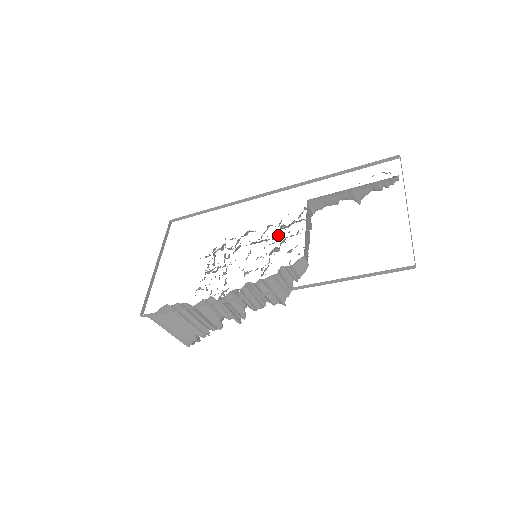
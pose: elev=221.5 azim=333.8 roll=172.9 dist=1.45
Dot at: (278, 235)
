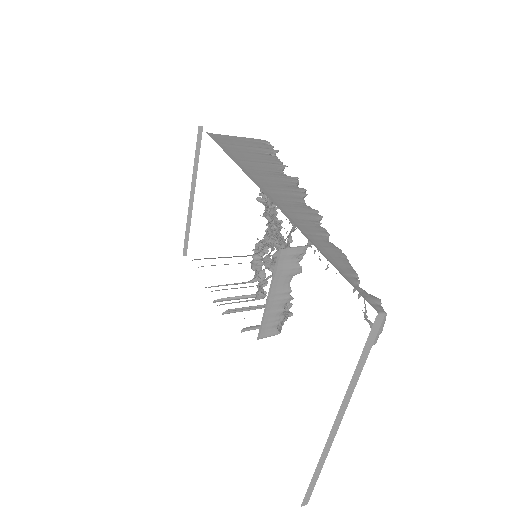
Dot at: occluded
